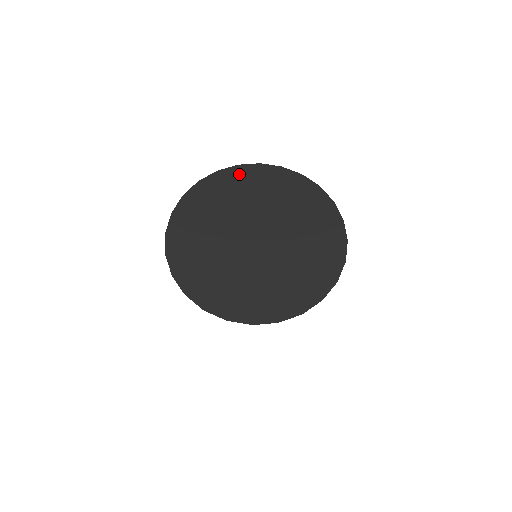
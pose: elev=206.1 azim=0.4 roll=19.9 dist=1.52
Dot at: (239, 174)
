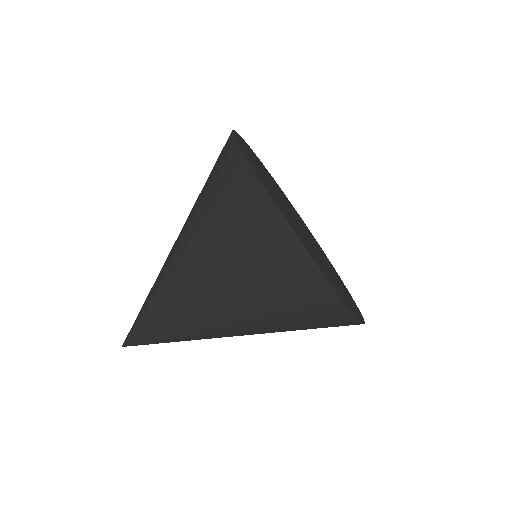
Dot at: (255, 155)
